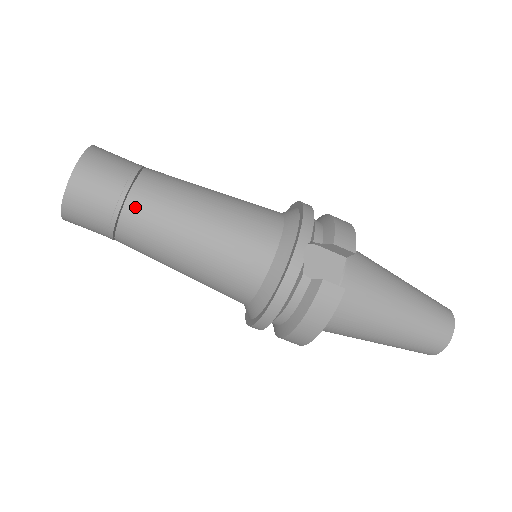
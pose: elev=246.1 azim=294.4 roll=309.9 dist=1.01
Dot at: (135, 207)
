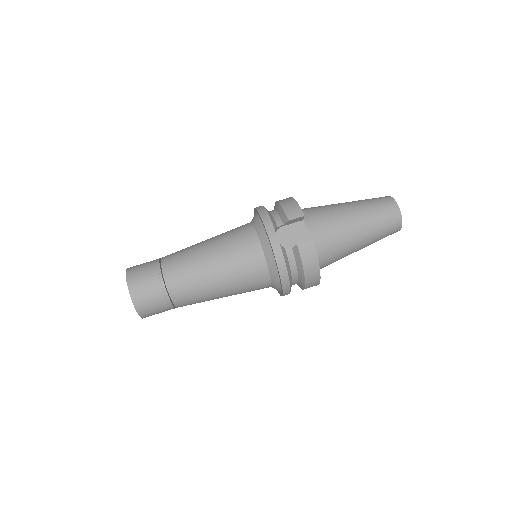
Dot at: (173, 285)
